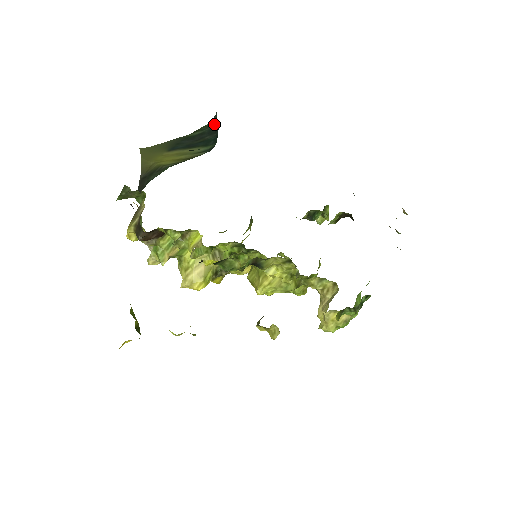
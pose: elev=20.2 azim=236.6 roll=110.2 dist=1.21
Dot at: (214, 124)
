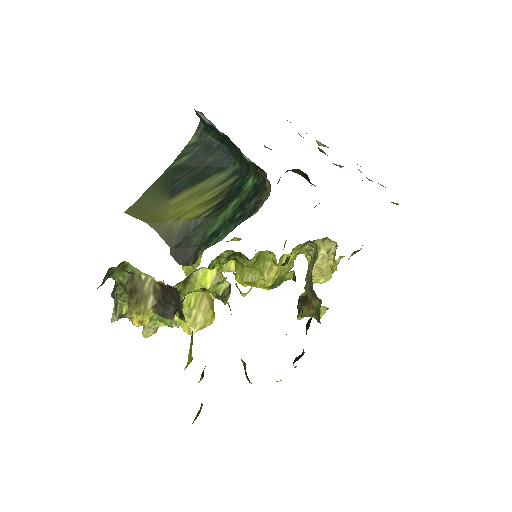
Dot at: (205, 139)
